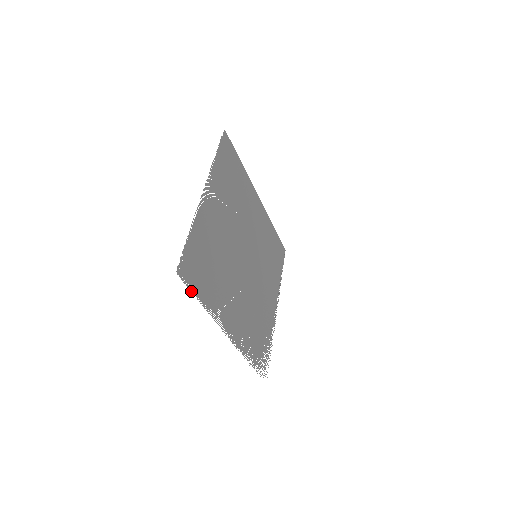
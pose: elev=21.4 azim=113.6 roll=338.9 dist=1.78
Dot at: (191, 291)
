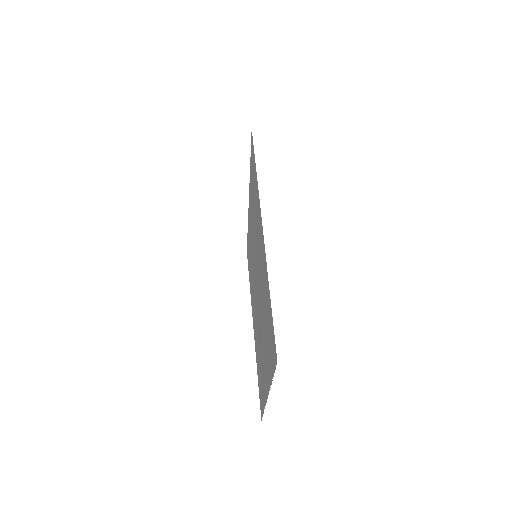
Dot at: (259, 395)
